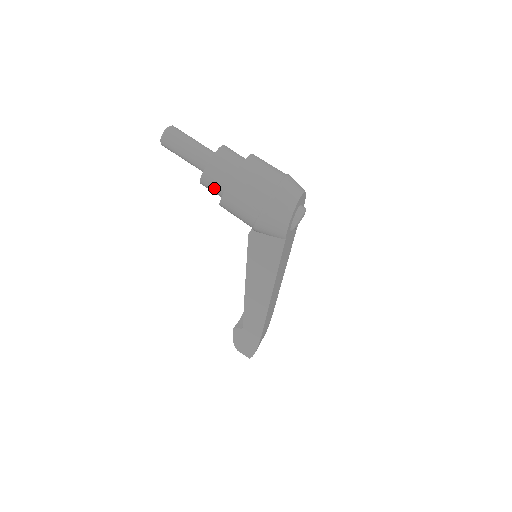
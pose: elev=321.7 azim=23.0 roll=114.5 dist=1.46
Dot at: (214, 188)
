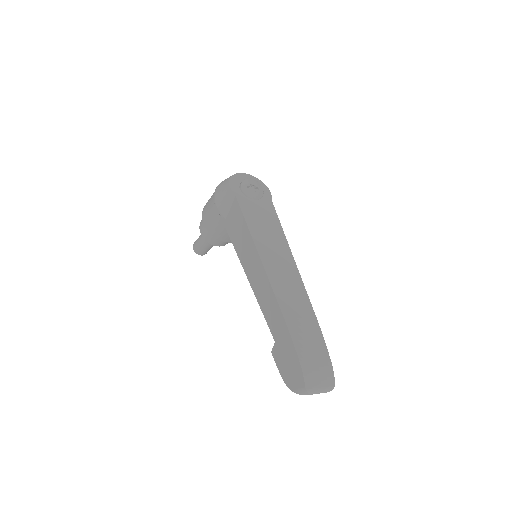
Dot at: occluded
